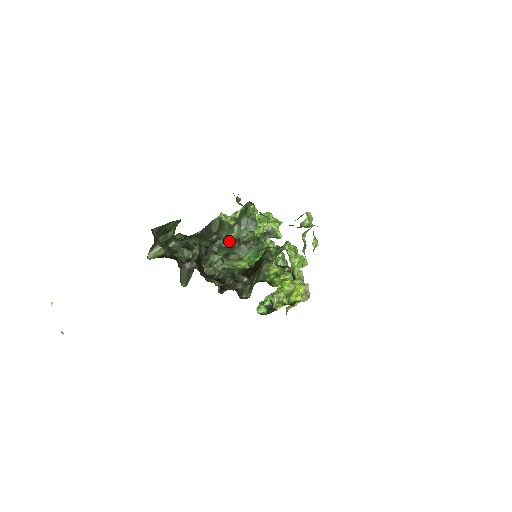
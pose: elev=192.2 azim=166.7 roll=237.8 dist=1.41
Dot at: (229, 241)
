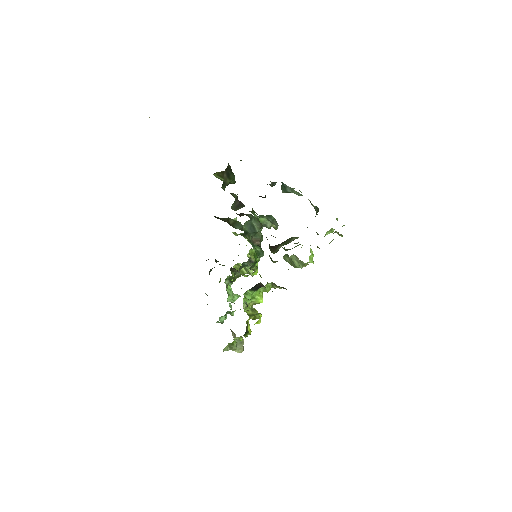
Dot at: (257, 222)
